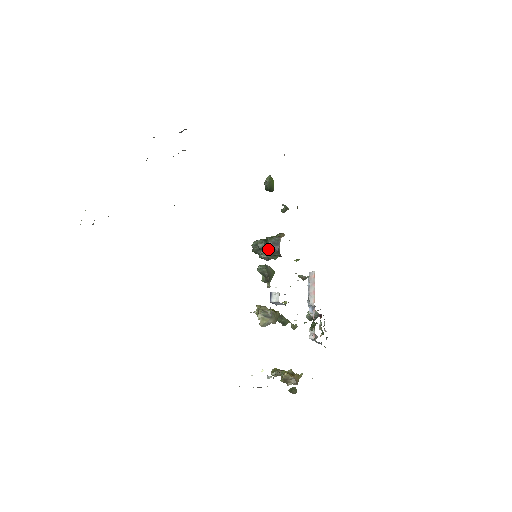
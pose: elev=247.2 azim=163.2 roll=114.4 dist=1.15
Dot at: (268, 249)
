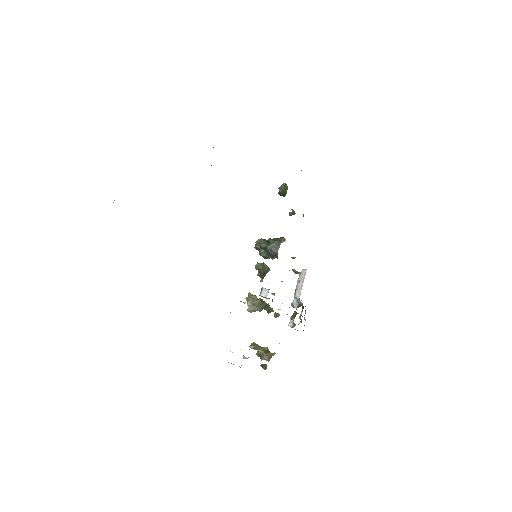
Dot at: (268, 250)
